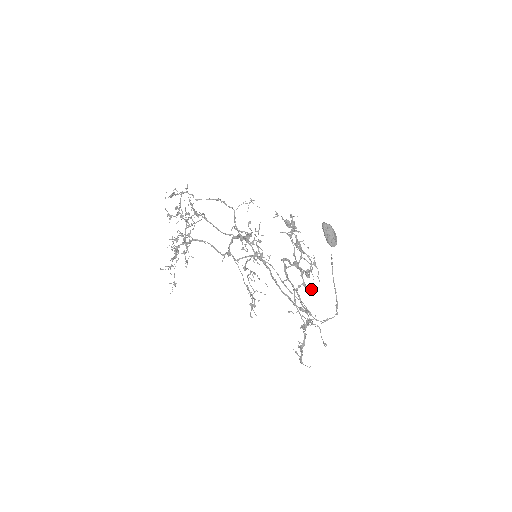
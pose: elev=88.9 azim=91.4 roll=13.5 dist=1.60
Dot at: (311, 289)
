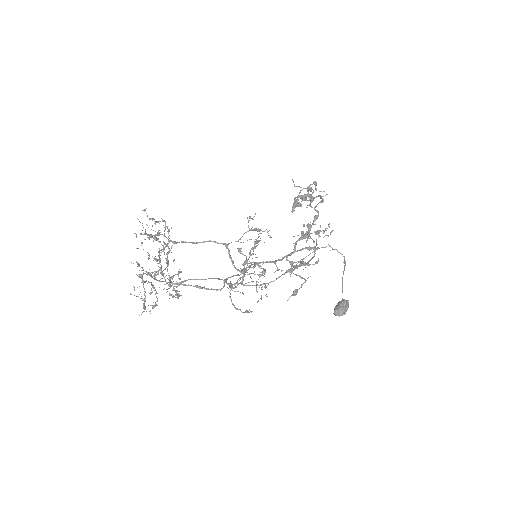
Dot at: occluded
